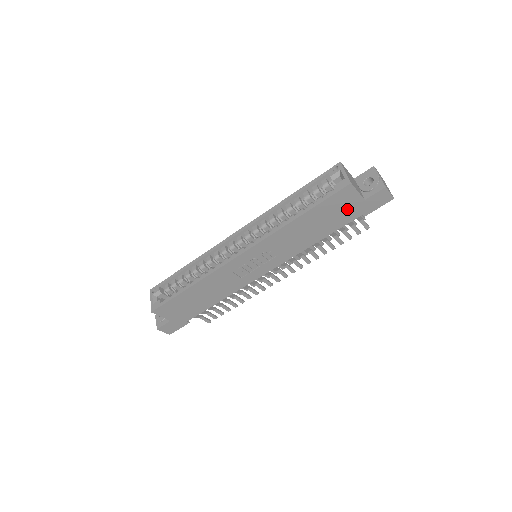
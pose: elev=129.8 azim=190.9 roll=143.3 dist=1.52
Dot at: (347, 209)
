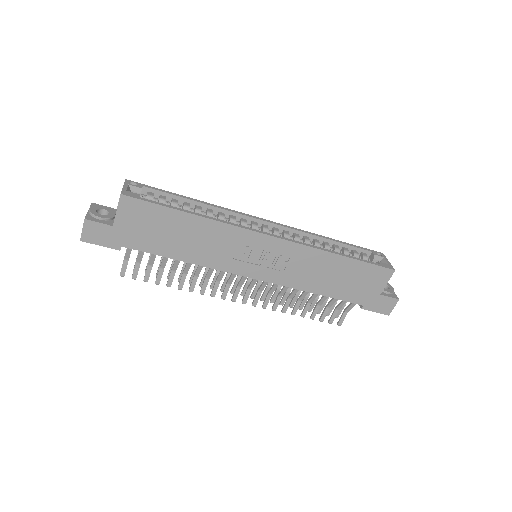
Dot at: (365, 289)
